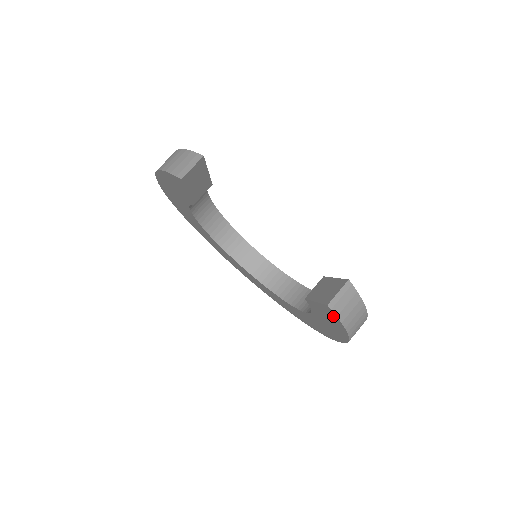
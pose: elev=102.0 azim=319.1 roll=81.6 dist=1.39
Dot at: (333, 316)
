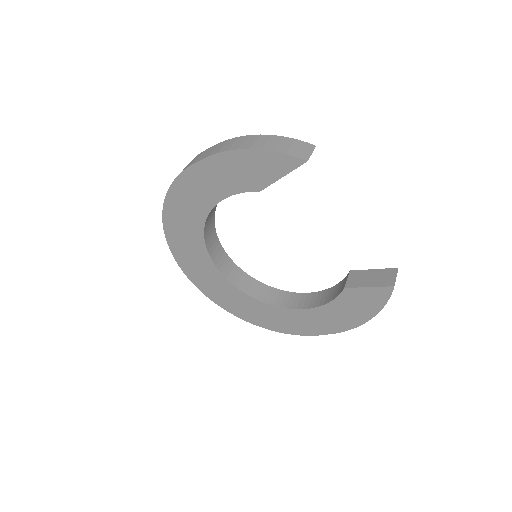
Dot at: (381, 299)
